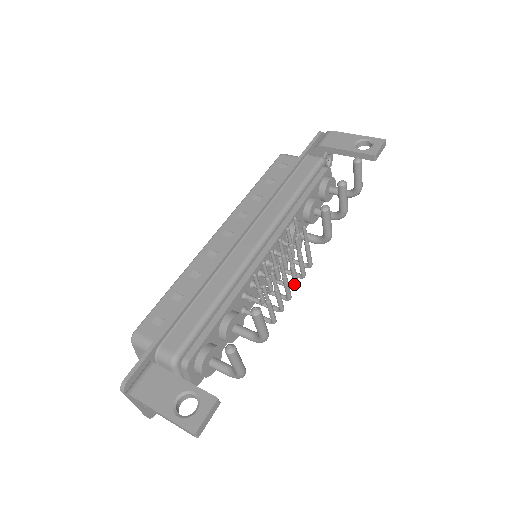
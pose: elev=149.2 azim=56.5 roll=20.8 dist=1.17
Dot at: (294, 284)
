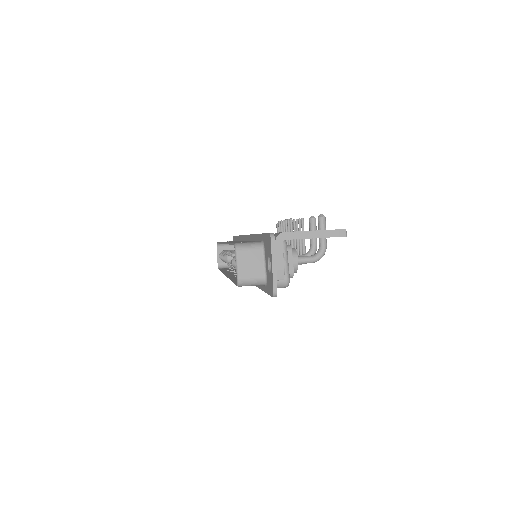
Dot at: occluded
